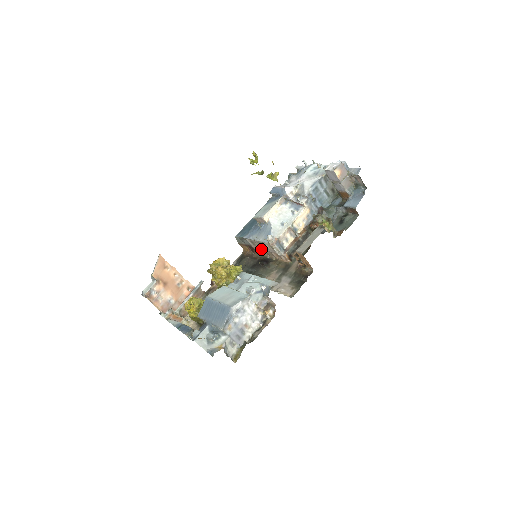
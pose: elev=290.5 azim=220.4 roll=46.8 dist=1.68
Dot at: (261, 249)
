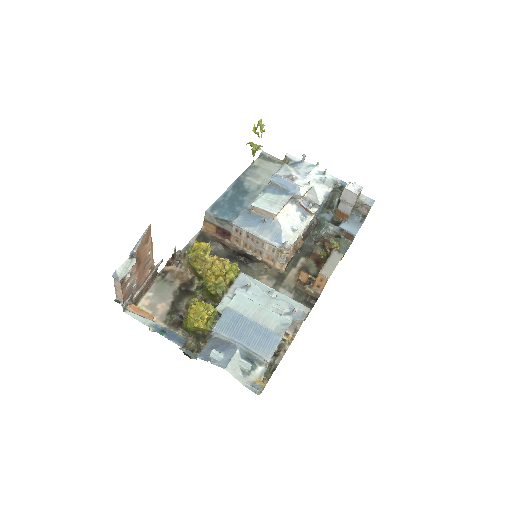
Dot at: (246, 242)
